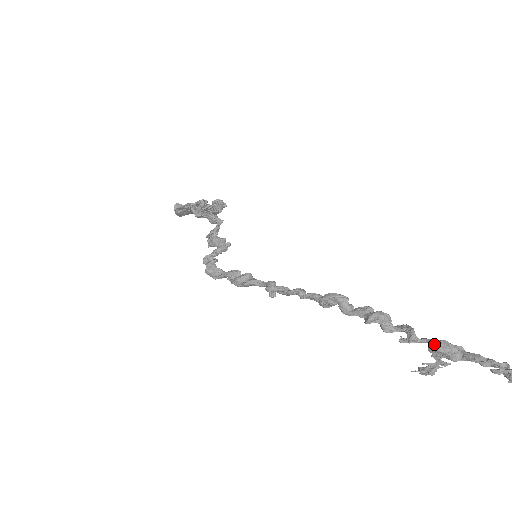
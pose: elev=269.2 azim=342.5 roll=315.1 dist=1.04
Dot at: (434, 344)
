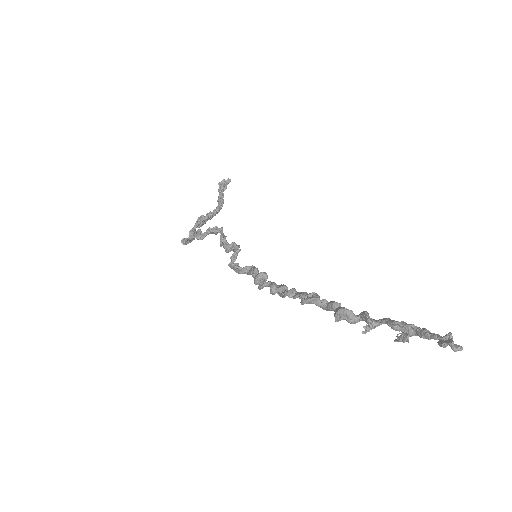
Dot at: occluded
